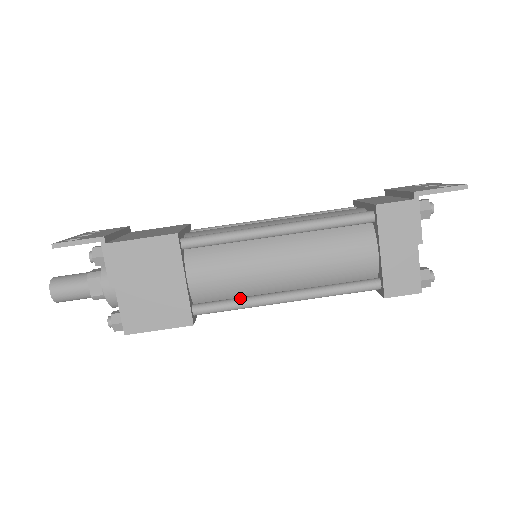
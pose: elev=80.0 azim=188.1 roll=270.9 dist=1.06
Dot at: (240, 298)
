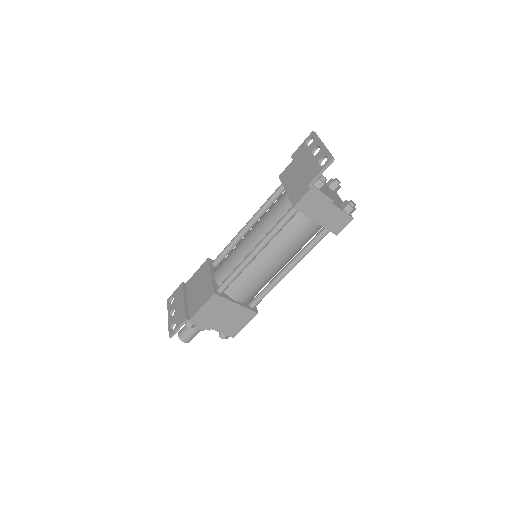
Dot at: (267, 287)
